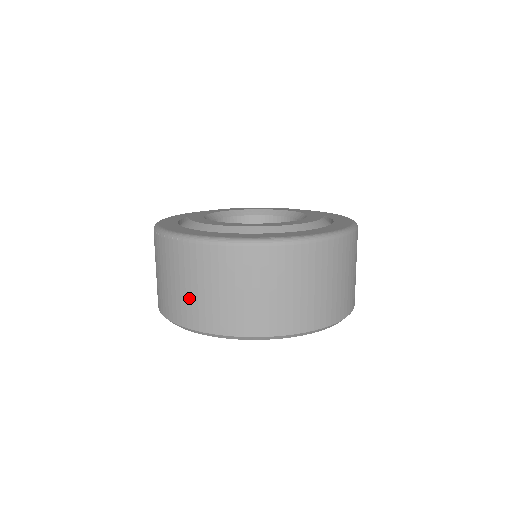
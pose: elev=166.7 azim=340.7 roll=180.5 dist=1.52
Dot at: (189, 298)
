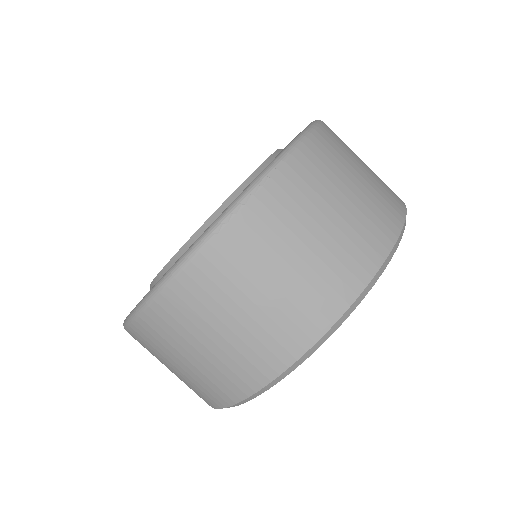
Dot at: (346, 228)
